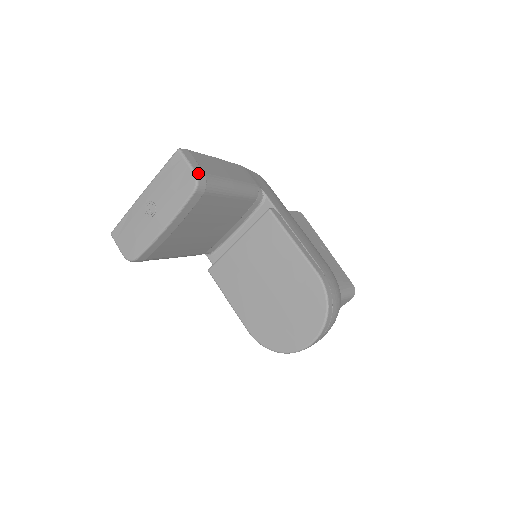
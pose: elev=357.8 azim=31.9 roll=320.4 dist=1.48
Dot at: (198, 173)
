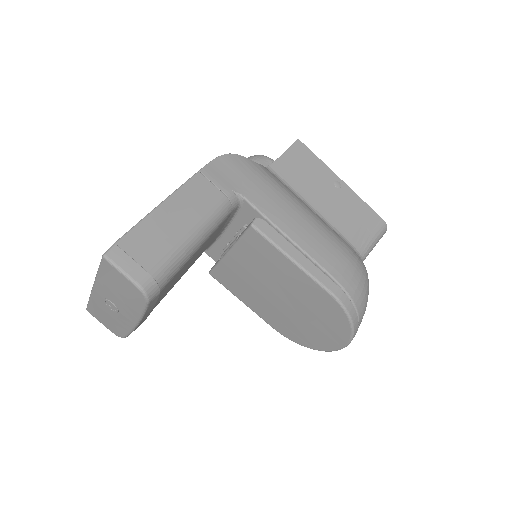
Dot at: (141, 283)
